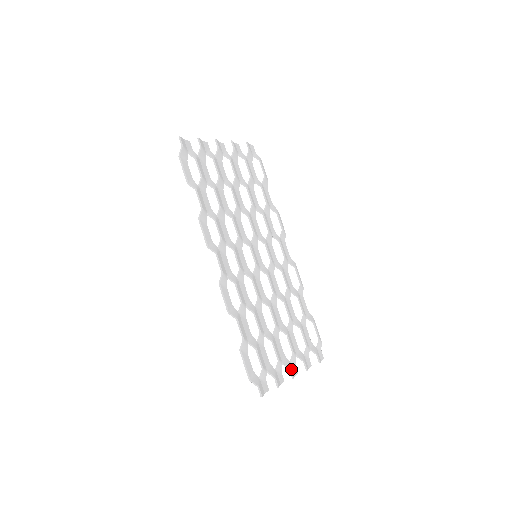
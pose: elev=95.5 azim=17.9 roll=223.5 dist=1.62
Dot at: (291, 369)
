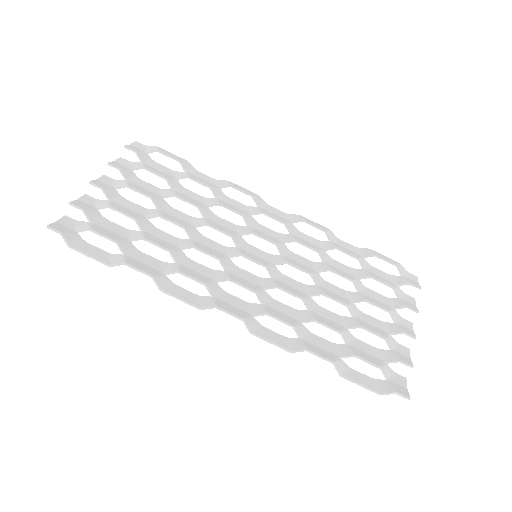
Dot at: (404, 331)
